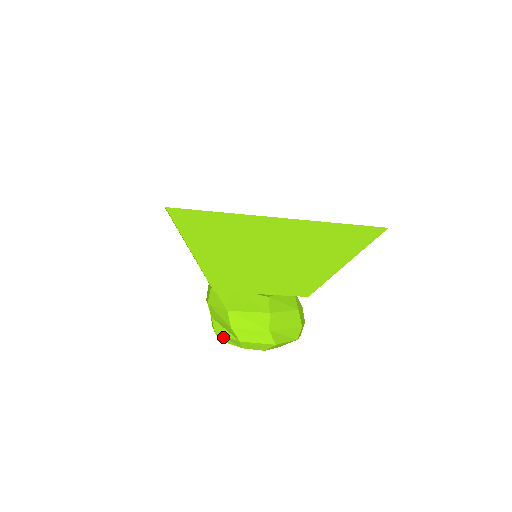
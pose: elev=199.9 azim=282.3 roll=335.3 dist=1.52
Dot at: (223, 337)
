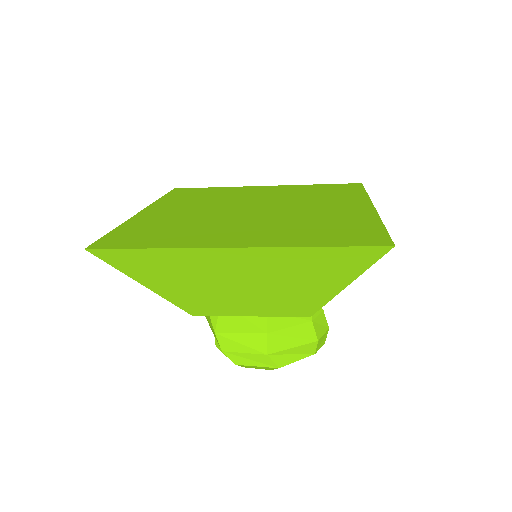
Dot at: occluded
